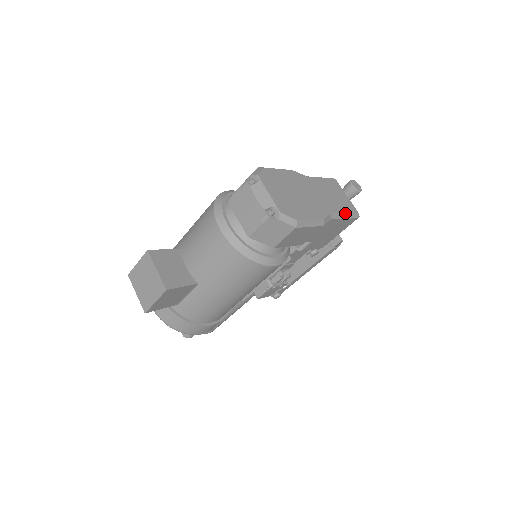
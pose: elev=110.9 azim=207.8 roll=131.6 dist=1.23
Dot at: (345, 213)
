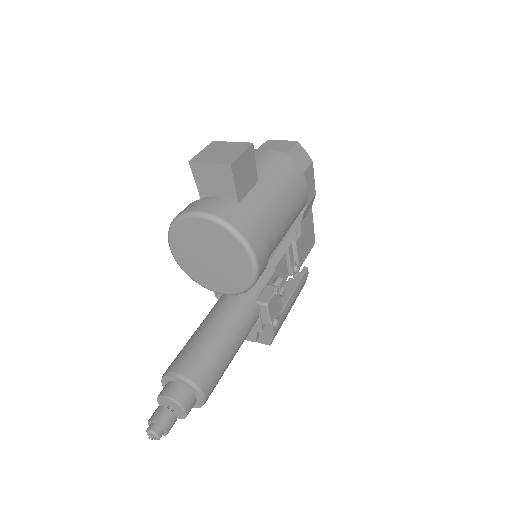
Dot at: occluded
